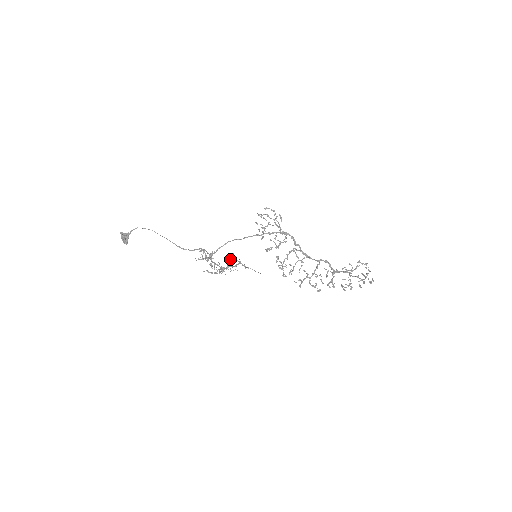
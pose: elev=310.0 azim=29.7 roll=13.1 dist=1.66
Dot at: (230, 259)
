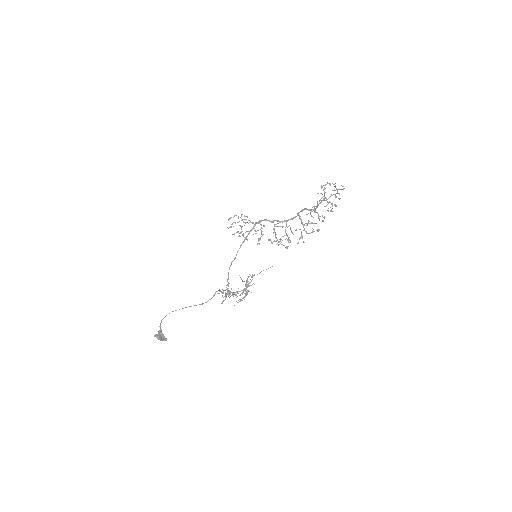
Dot at: occluded
